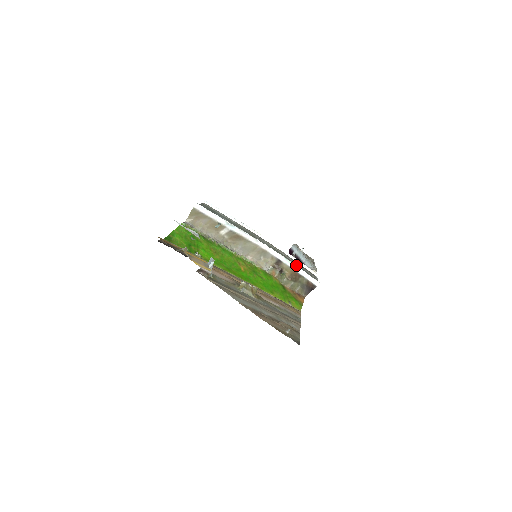
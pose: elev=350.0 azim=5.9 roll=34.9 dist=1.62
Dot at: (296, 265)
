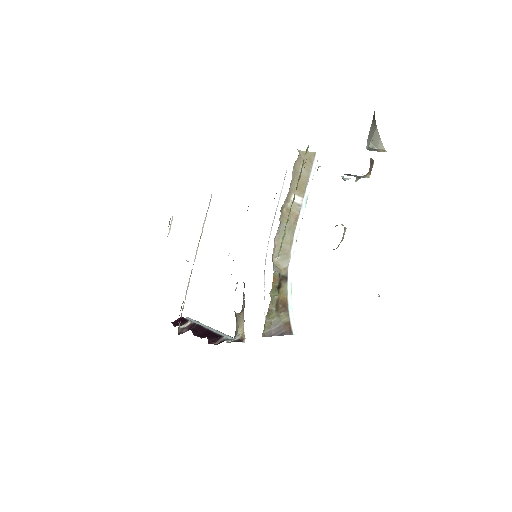
Dot at: occluded
